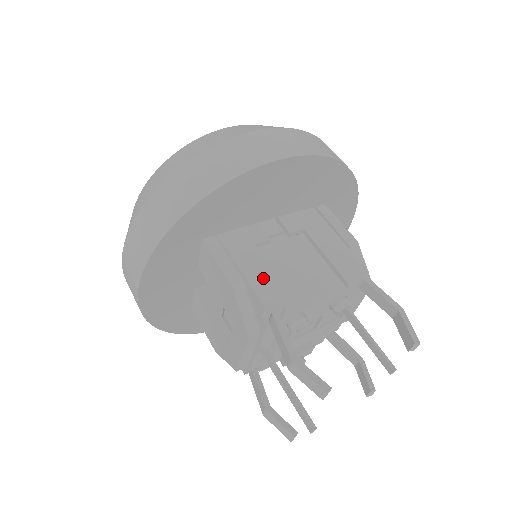
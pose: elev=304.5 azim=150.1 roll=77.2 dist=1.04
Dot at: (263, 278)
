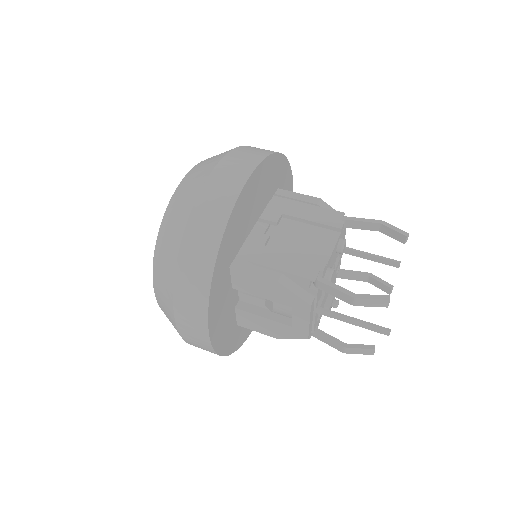
Dot at: (290, 263)
